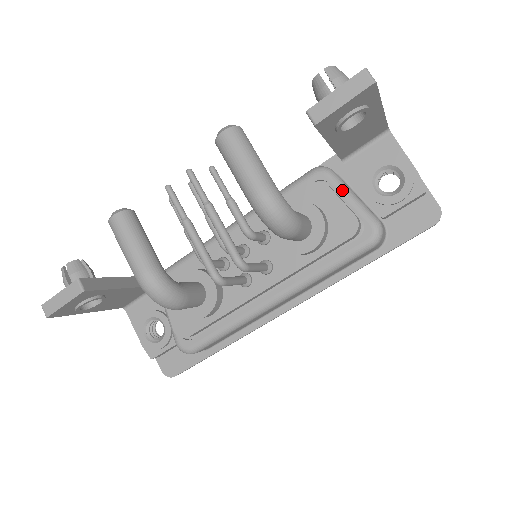
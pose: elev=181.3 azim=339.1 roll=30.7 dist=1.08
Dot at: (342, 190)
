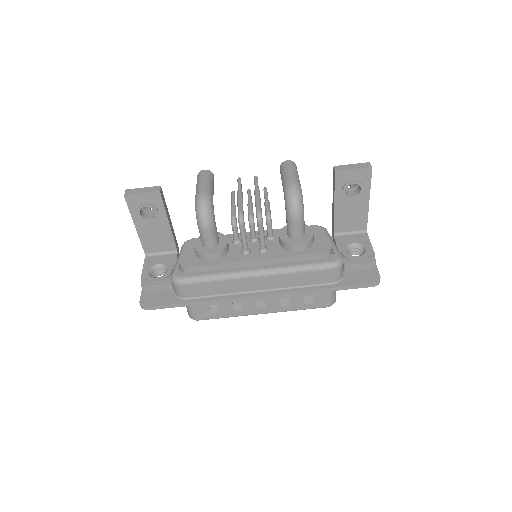
Dot at: (329, 237)
